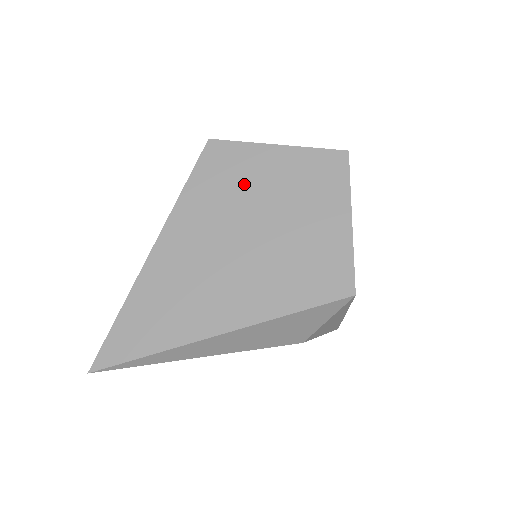
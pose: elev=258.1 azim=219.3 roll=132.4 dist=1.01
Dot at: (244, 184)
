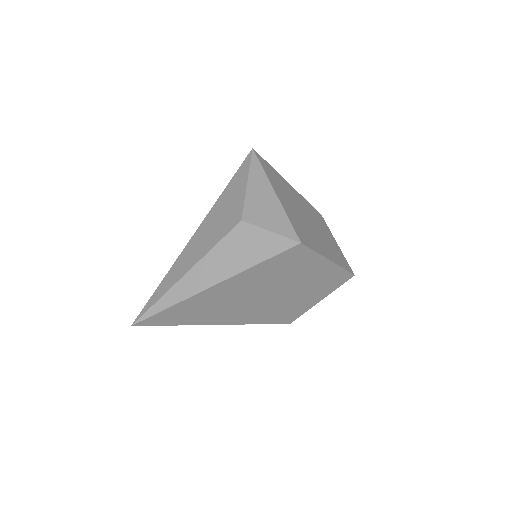
Dot at: (294, 273)
